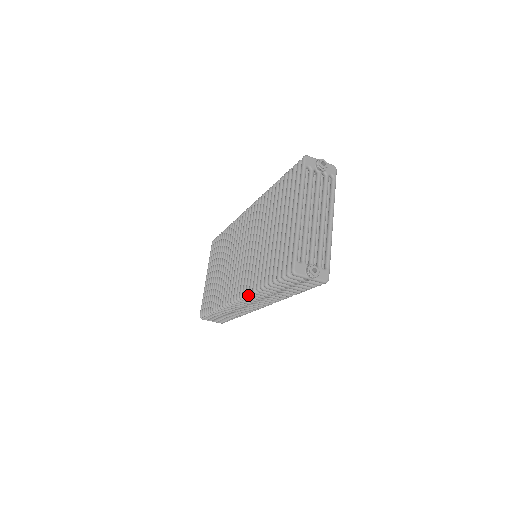
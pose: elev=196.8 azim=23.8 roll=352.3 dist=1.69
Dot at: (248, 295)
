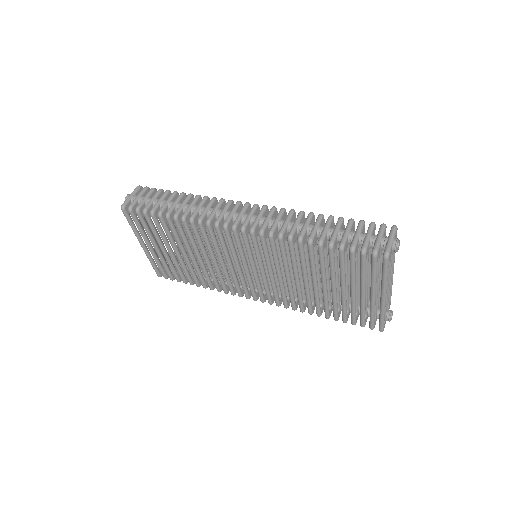
Dot at: occluded
